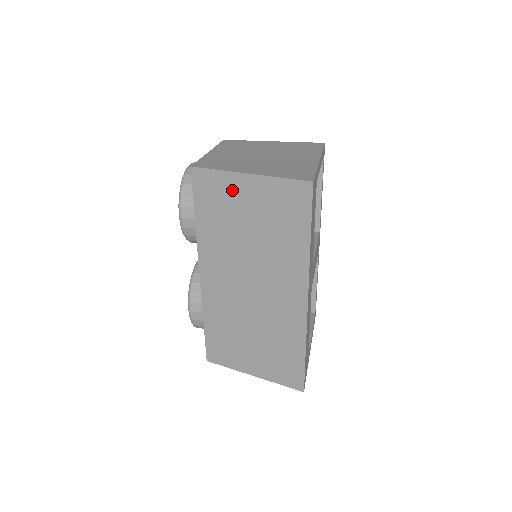
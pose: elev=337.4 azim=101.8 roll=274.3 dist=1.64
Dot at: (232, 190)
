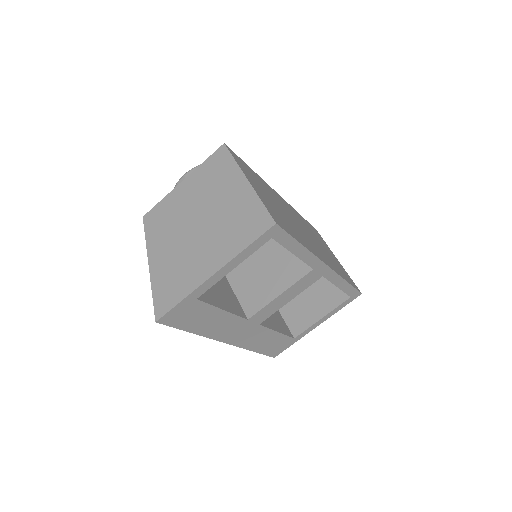
Dot at: occluded
